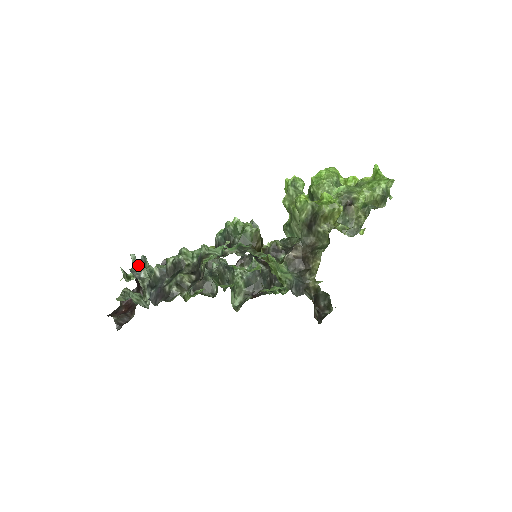
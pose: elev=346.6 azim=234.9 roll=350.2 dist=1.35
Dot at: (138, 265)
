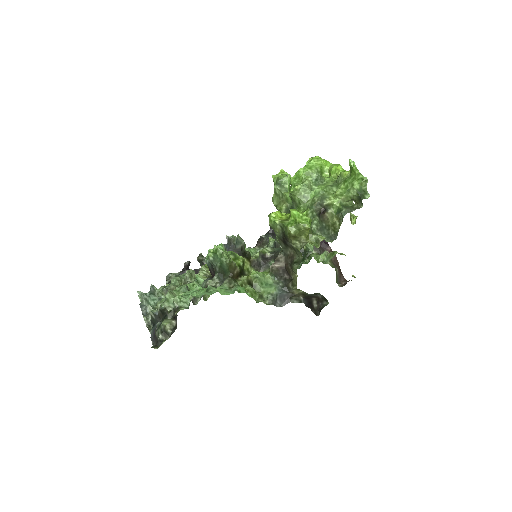
Dot at: (147, 298)
